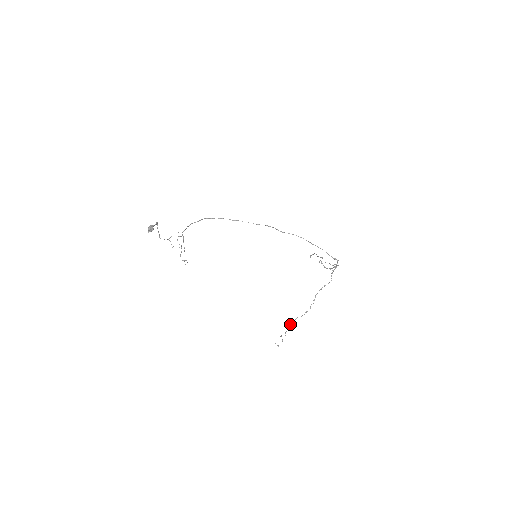
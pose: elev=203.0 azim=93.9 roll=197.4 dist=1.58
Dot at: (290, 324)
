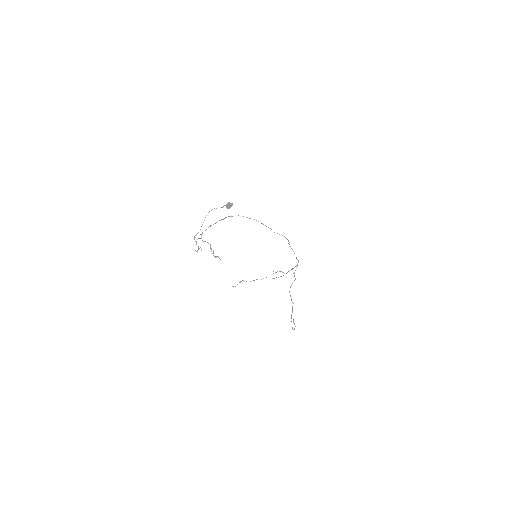
Dot at: (292, 311)
